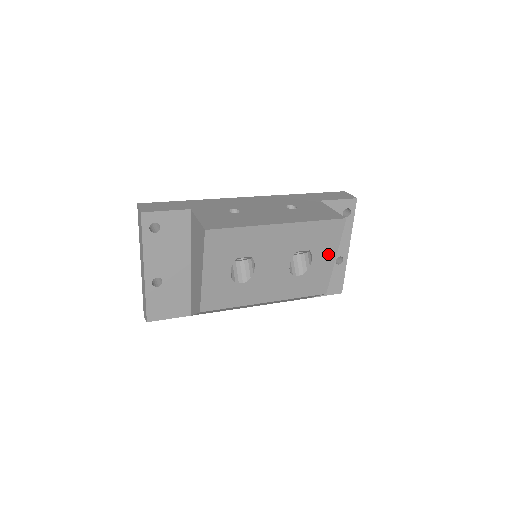
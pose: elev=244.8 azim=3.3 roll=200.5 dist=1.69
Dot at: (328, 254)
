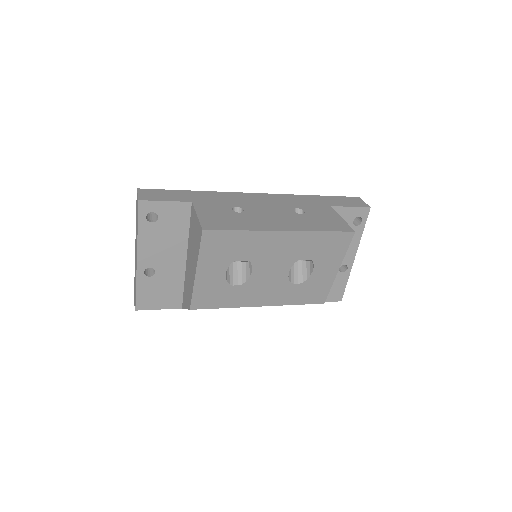
Dot at: (331, 265)
